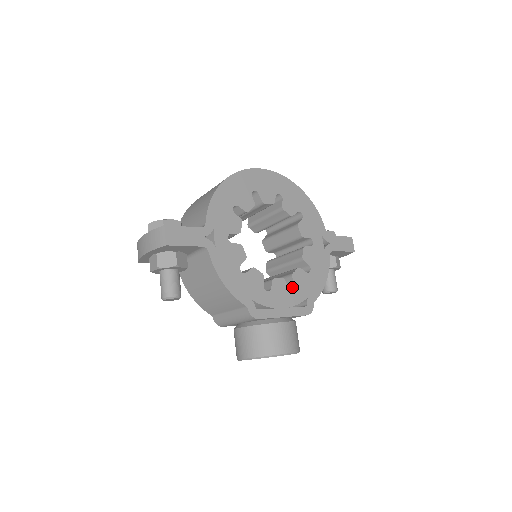
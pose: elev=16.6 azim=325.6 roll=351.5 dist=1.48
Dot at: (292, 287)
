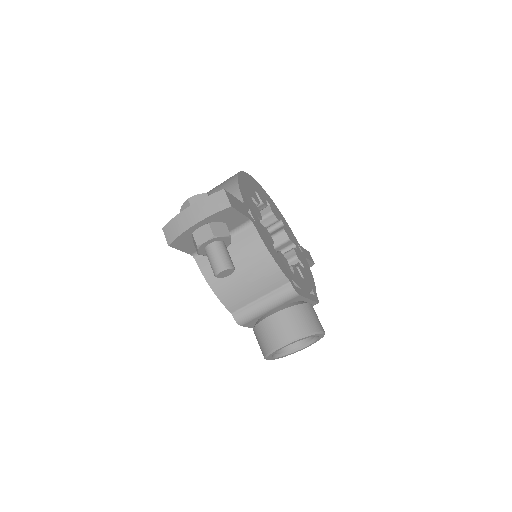
Dot at: occluded
